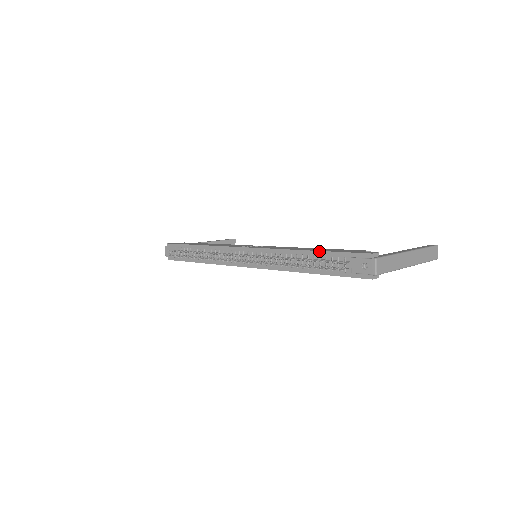
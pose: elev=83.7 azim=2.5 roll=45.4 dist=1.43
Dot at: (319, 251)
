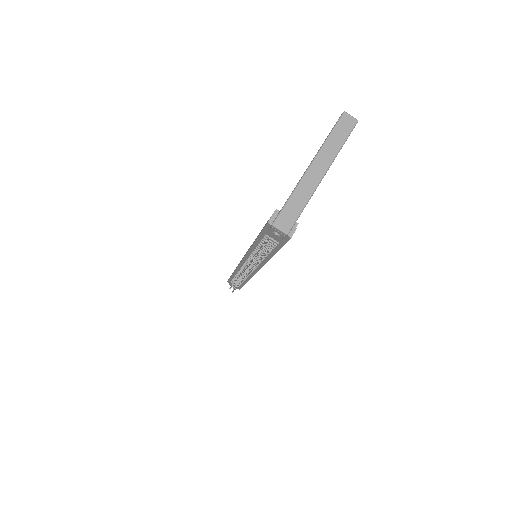
Dot at: (256, 240)
